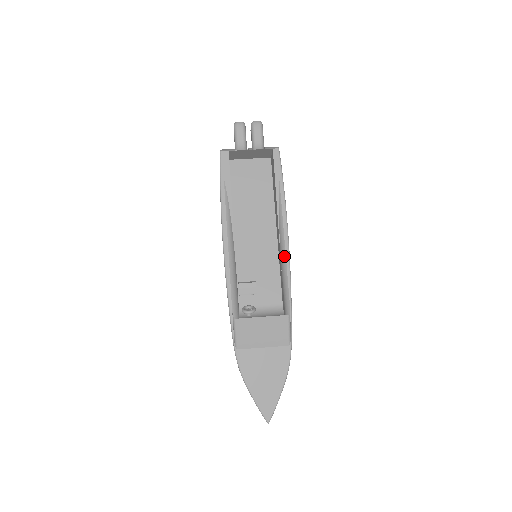
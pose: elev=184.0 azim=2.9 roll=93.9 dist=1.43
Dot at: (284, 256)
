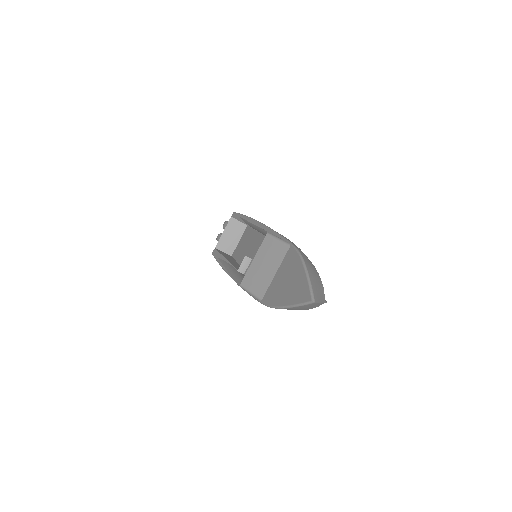
Dot at: (254, 226)
